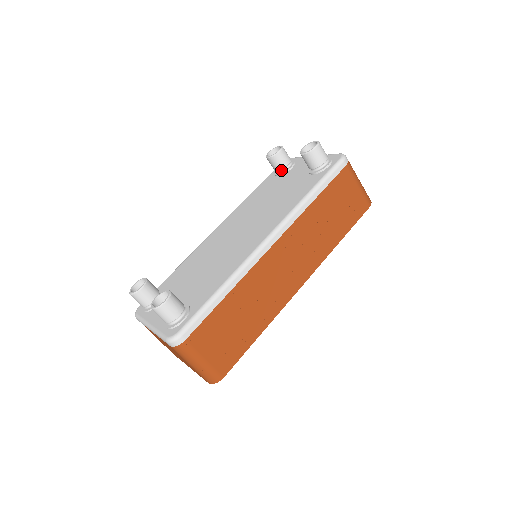
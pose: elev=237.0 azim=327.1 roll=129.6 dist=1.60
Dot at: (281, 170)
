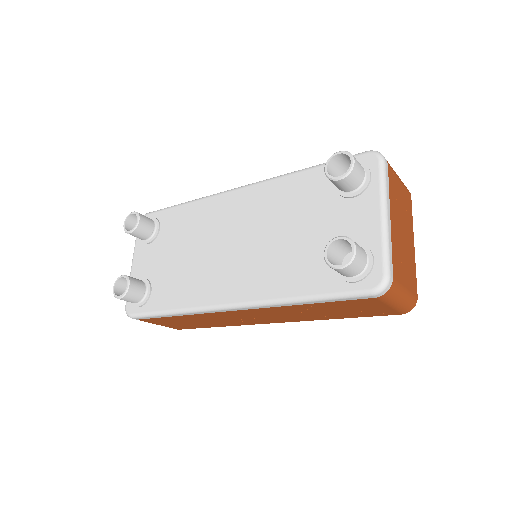
Dot at: occluded
